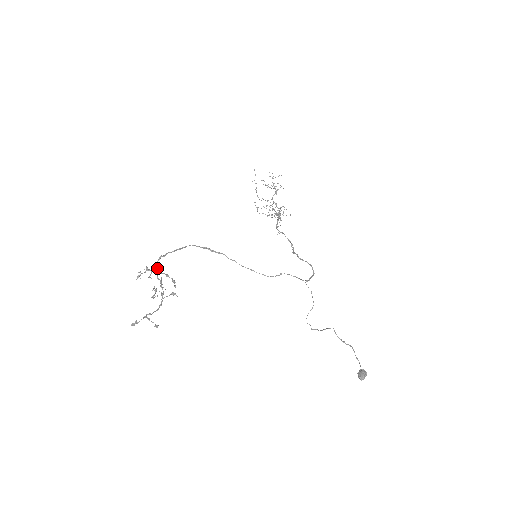
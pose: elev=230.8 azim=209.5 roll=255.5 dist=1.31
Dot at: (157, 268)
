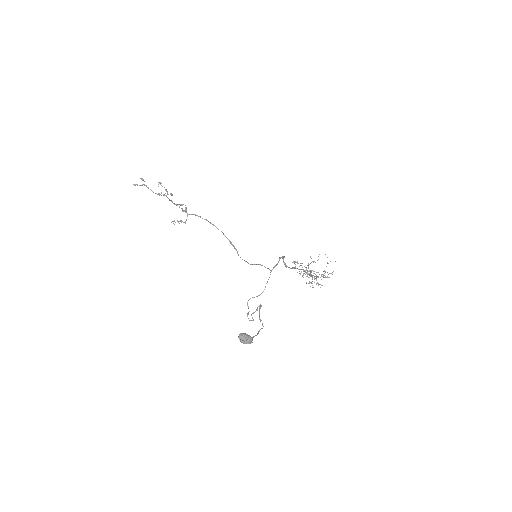
Dot at: occluded
